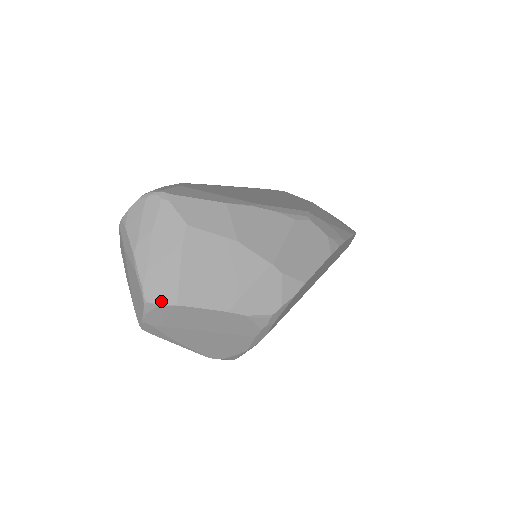
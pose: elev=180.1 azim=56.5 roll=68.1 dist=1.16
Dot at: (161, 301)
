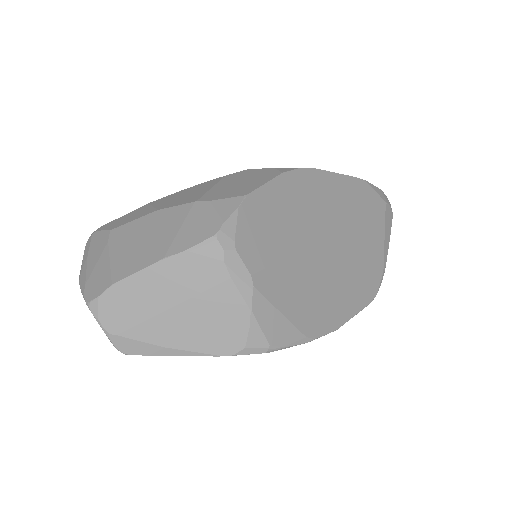
Dot at: (99, 293)
